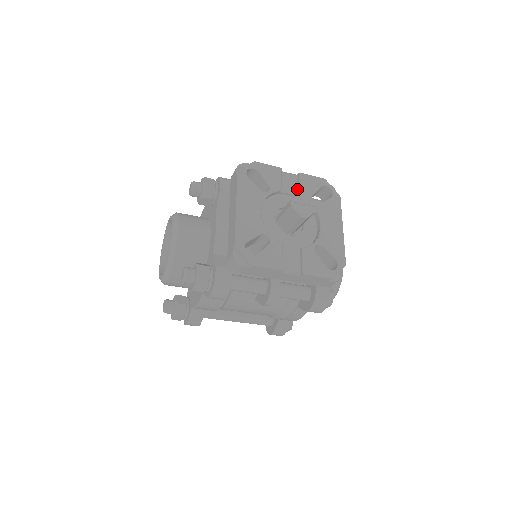
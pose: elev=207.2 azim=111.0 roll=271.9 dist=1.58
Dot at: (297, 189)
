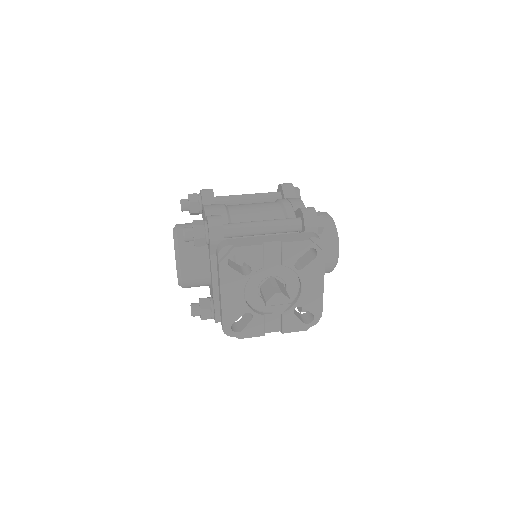
Dot at: (280, 257)
